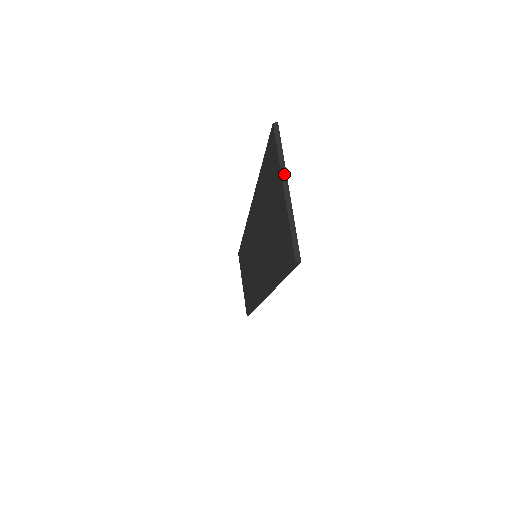
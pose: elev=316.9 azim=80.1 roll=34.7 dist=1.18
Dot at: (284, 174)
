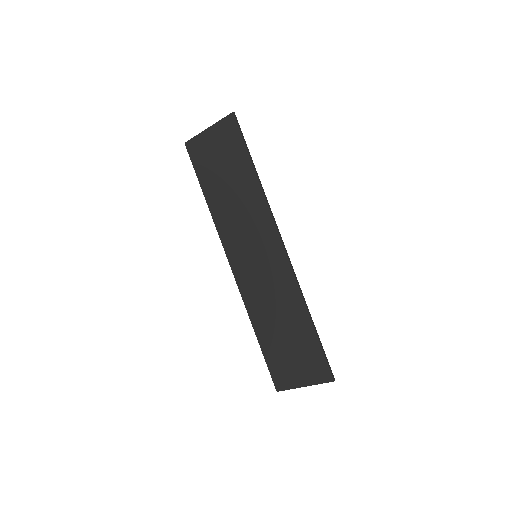
Dot at: (203, 132)
